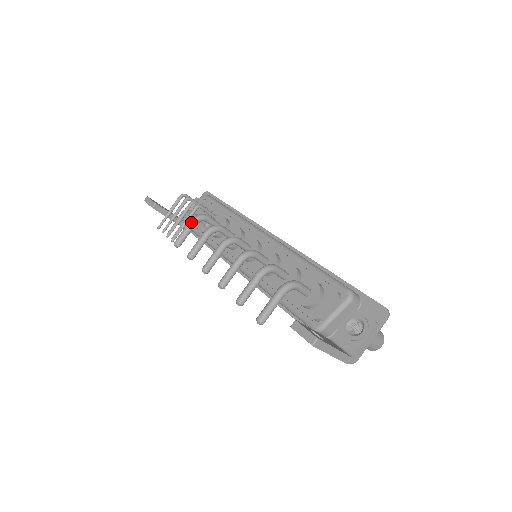
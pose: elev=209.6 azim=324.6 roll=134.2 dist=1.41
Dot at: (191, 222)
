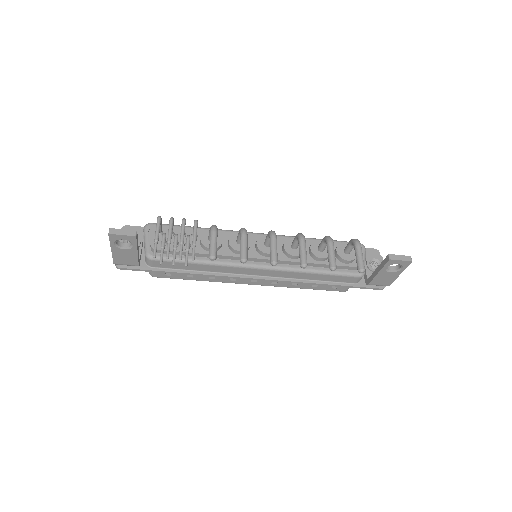
Dot at: (216, 232)
